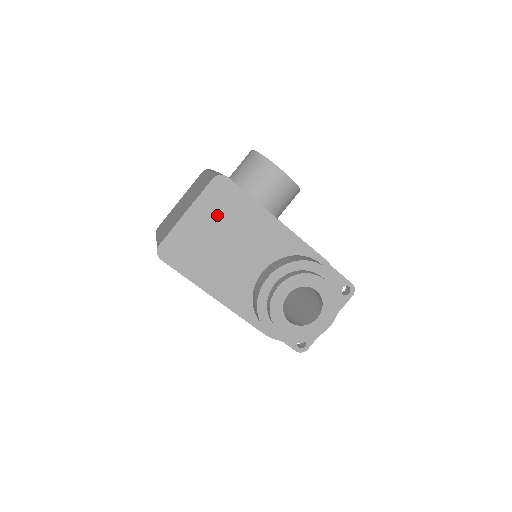
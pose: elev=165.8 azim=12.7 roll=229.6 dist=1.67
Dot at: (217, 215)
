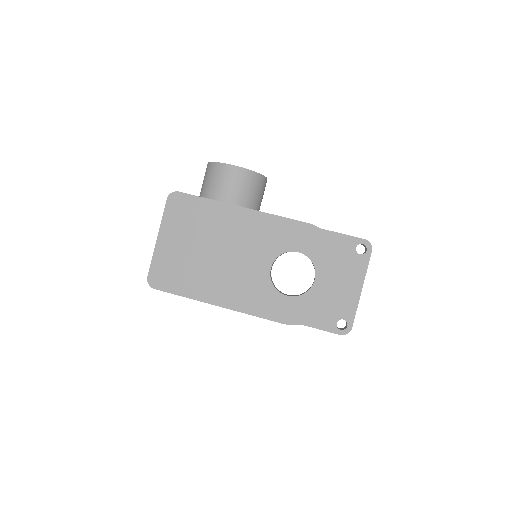
Dot at: (184, 228)
